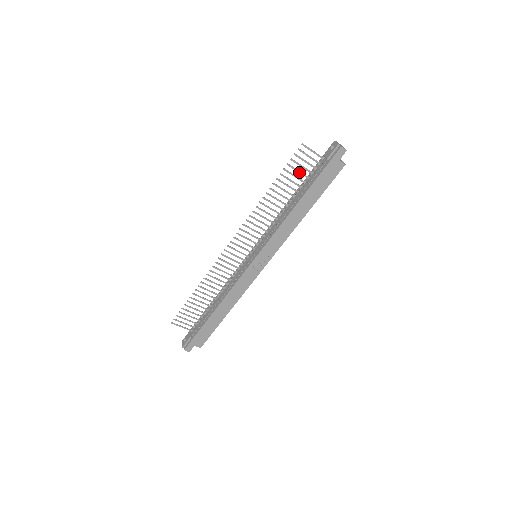
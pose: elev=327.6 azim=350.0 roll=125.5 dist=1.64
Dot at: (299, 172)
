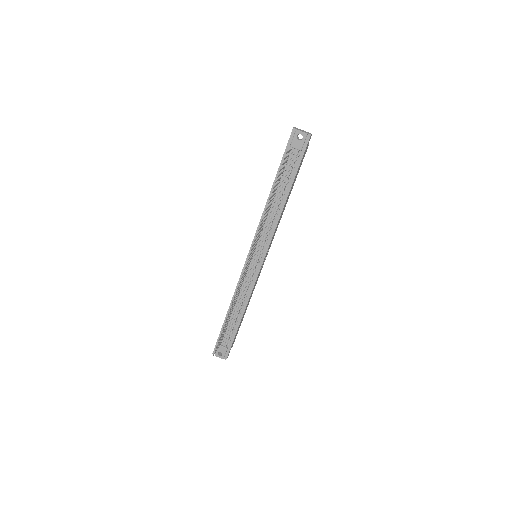
Dot at: (280, 174)
